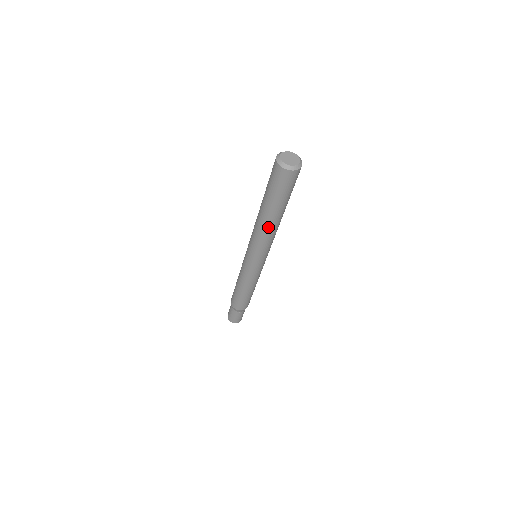
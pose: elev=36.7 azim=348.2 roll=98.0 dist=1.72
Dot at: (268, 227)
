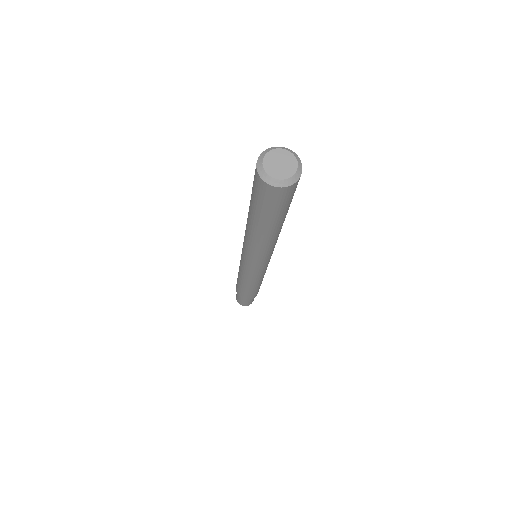
Dot at: (271, 240)
